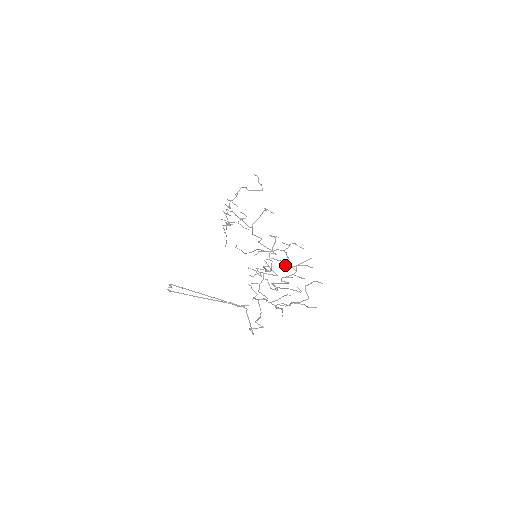
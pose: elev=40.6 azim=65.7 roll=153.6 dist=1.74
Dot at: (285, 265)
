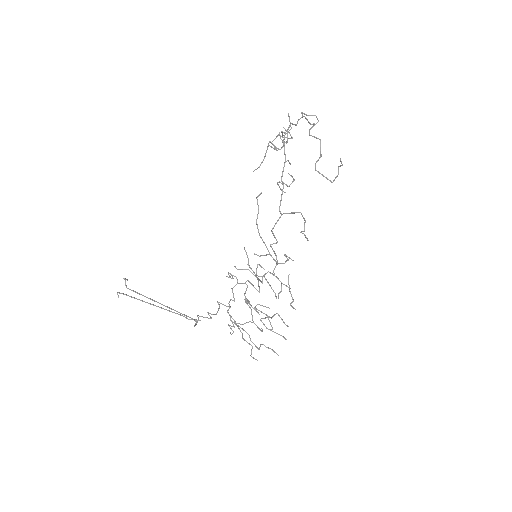
Dot at: (260, 319)
